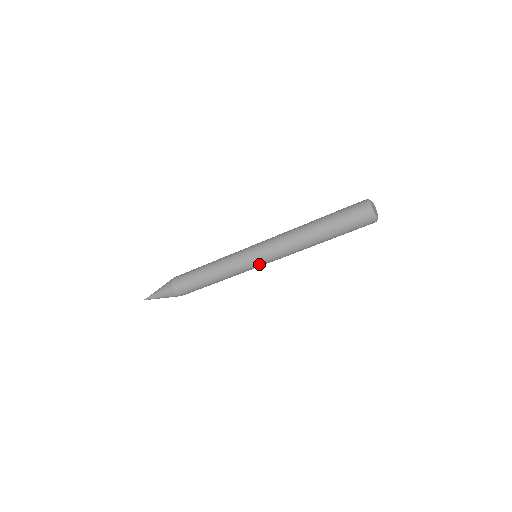
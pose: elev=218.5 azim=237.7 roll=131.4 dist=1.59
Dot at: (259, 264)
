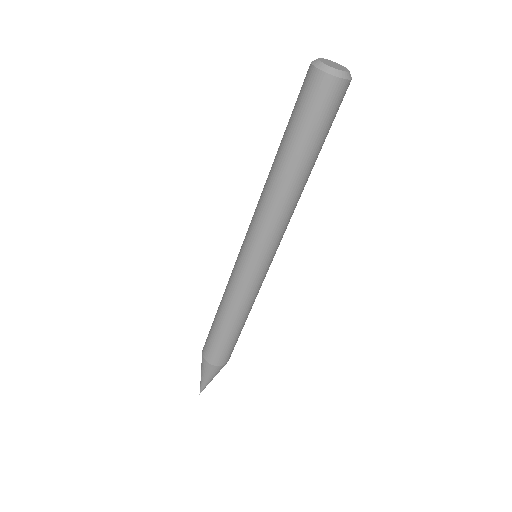
Dot at: (246, 257)
